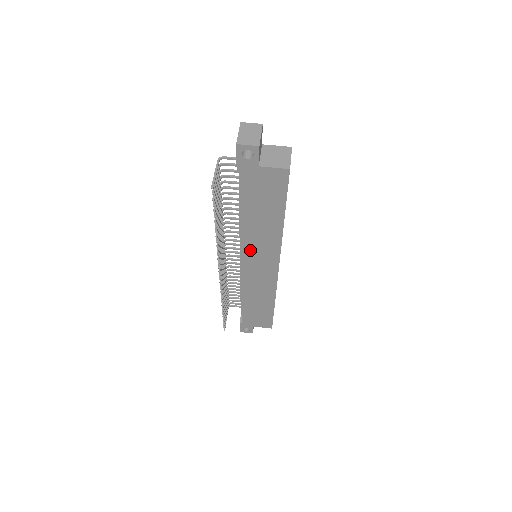
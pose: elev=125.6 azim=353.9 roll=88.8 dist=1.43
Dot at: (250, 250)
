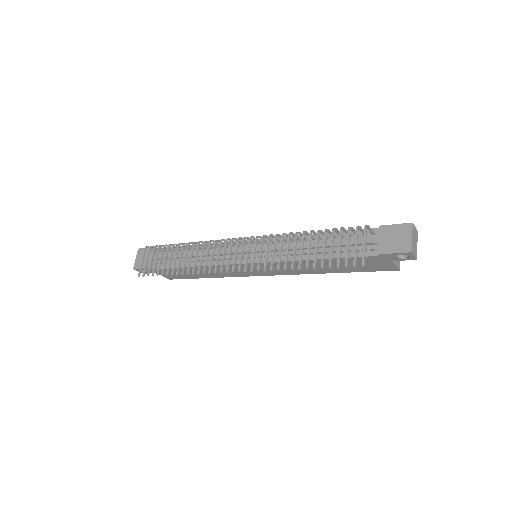
Dot at: (275, 265)
